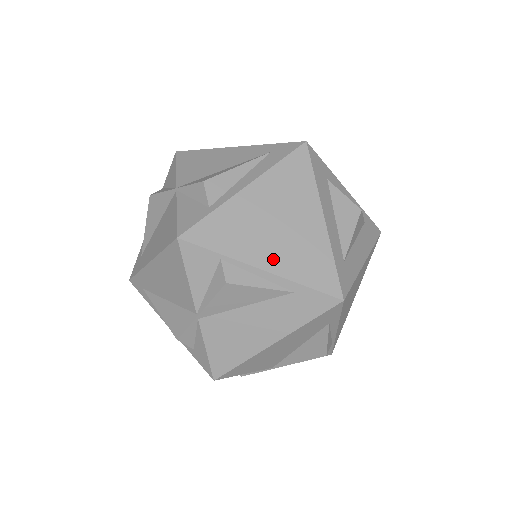
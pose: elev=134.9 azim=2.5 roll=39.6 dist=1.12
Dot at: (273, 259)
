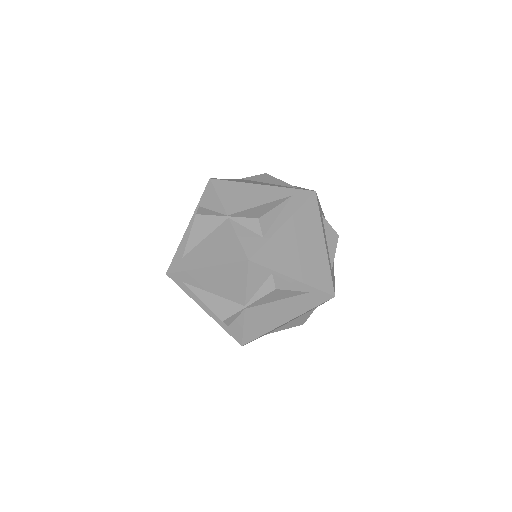
Dot at: (300, 272)
